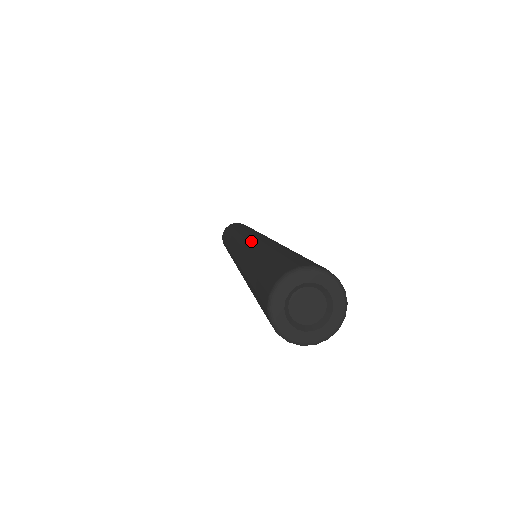
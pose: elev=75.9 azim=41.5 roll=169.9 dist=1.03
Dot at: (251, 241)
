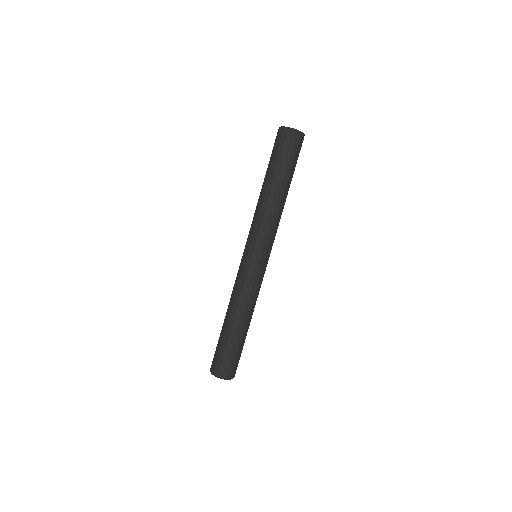
Dot at: (237, 282)
